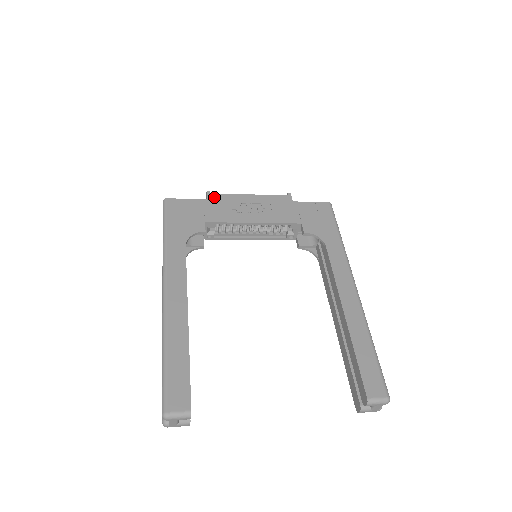
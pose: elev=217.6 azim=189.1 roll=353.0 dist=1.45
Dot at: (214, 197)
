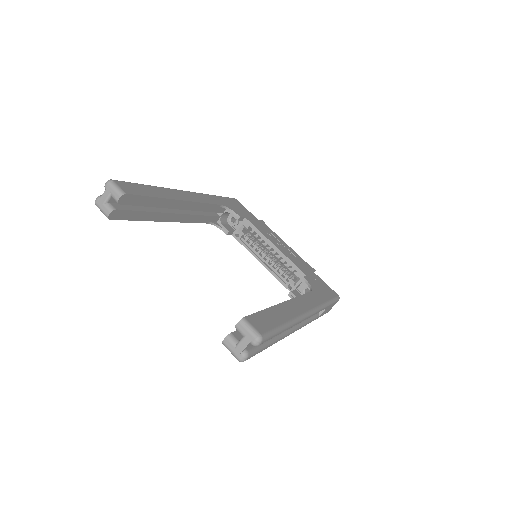
Dot at: (264, 224)
